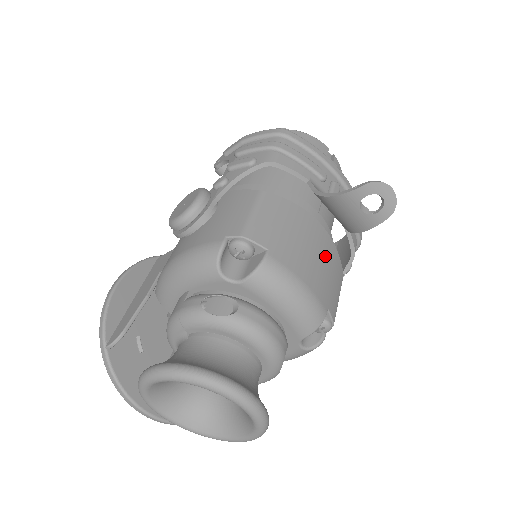
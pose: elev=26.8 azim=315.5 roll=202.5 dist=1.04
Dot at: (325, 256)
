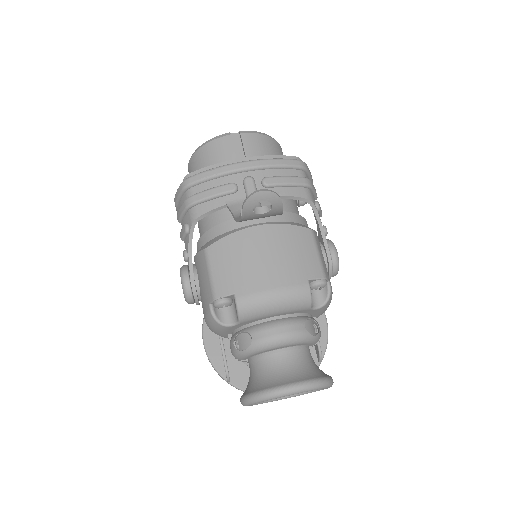
Dot at: (279, 246)
